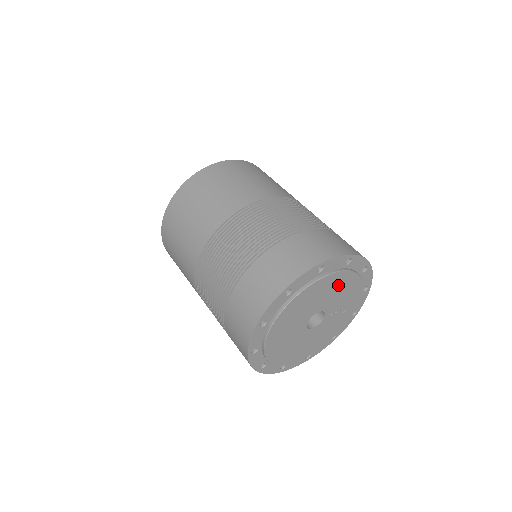
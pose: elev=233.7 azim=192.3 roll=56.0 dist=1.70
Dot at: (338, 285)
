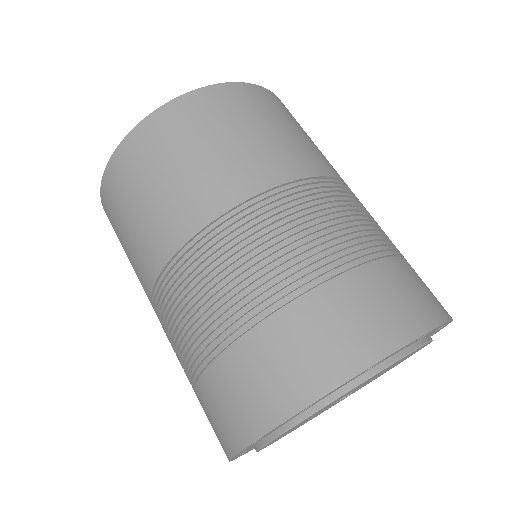
Dot at: occluded
